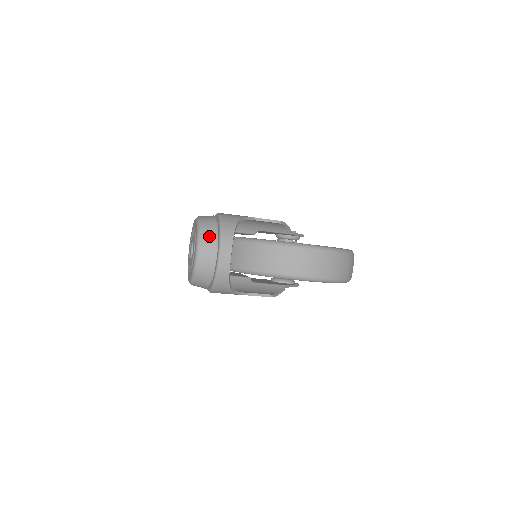
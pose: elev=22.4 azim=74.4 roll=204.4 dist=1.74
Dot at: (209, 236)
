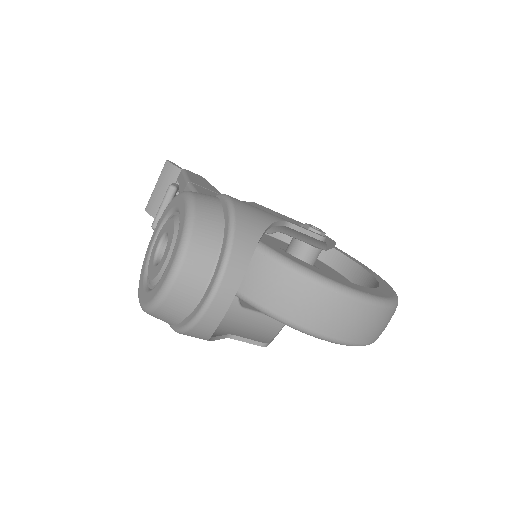
Dot at: (203, 253)
